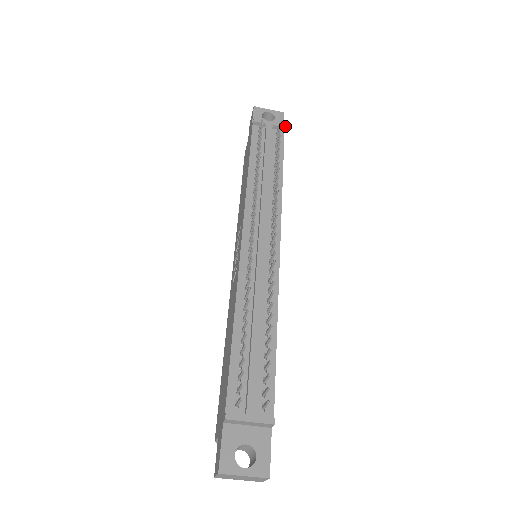
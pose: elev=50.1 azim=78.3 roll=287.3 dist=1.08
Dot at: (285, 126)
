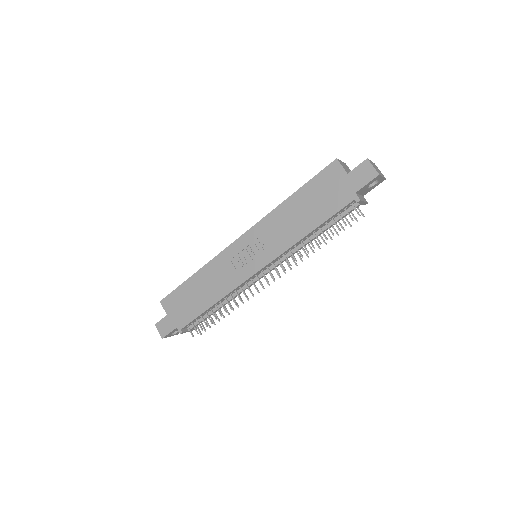
Dot at: occluded
